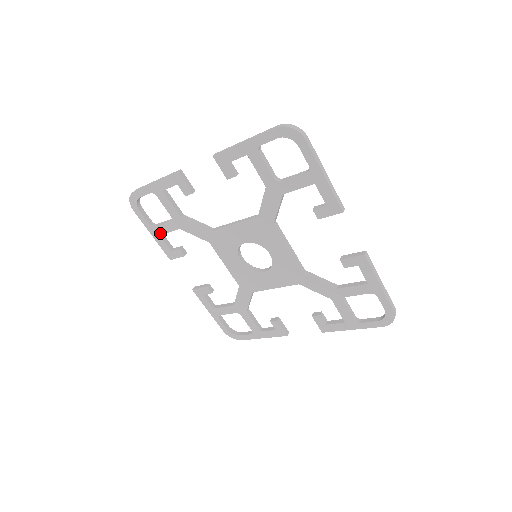
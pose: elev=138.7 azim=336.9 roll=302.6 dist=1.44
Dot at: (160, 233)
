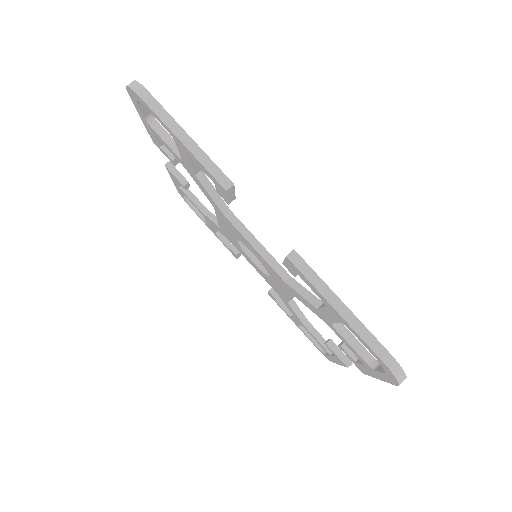
Dot at: (155, 134)
